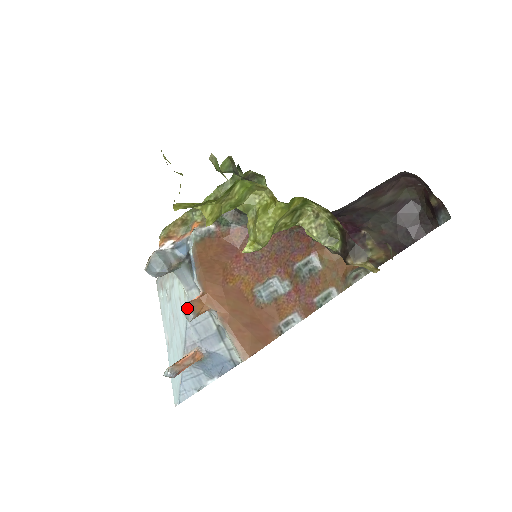
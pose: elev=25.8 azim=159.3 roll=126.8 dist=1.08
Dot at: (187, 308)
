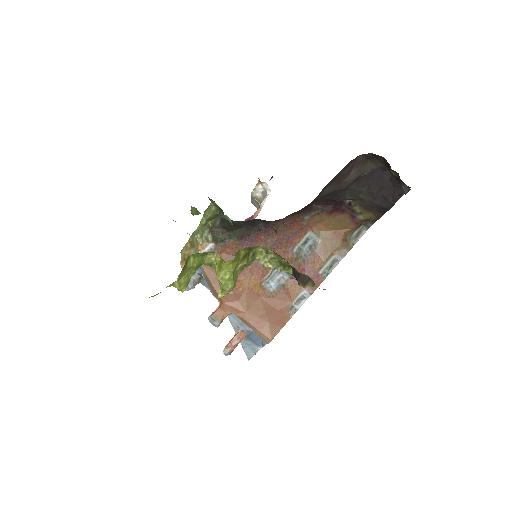
Dot at: (211, 320)
